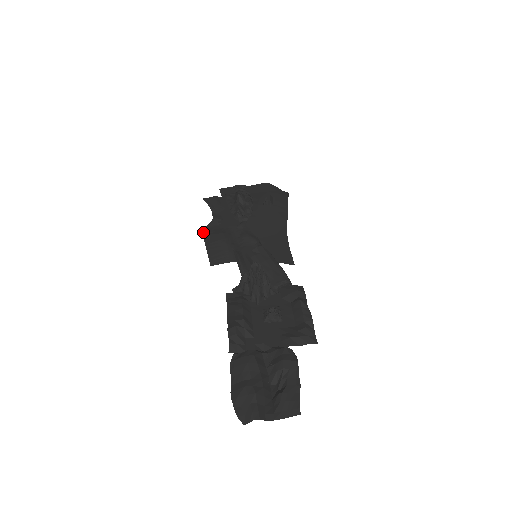
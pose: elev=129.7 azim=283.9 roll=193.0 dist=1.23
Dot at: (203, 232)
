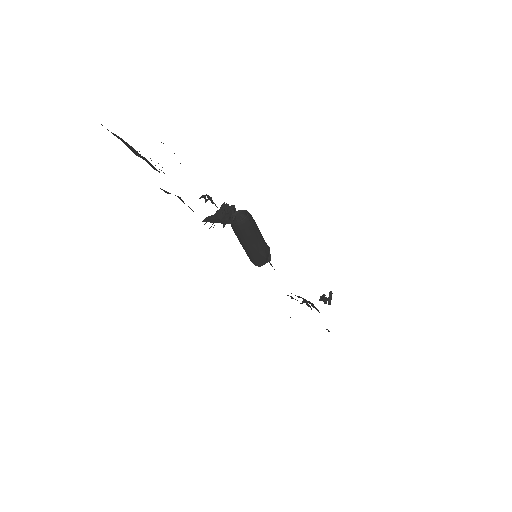
Dot at: occluded
